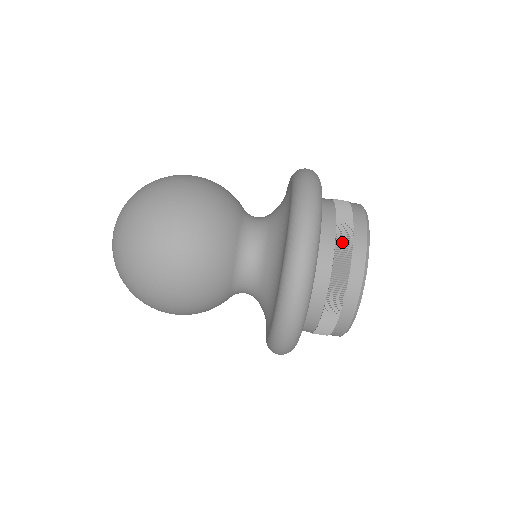
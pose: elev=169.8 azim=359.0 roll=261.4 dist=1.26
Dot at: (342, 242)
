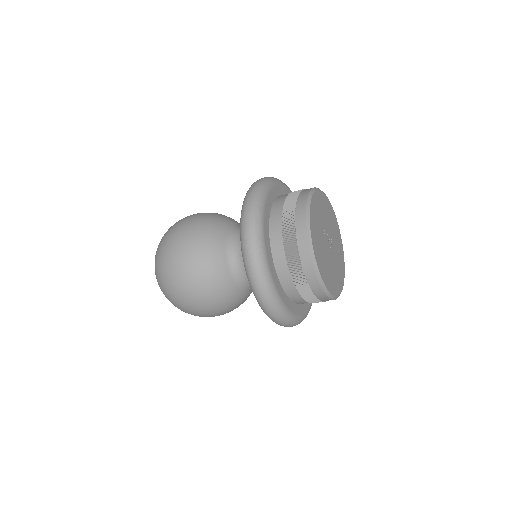
Dot at: (287, 225)
